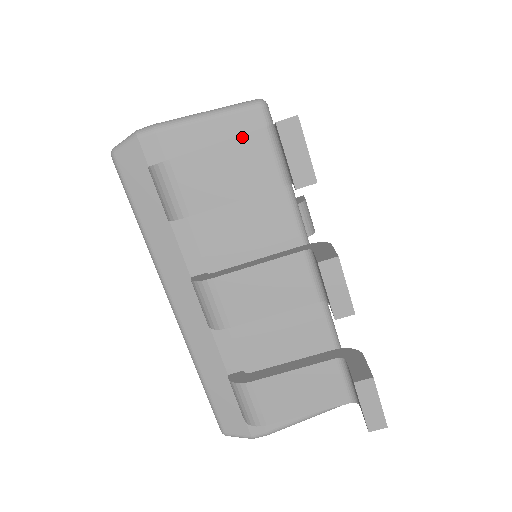
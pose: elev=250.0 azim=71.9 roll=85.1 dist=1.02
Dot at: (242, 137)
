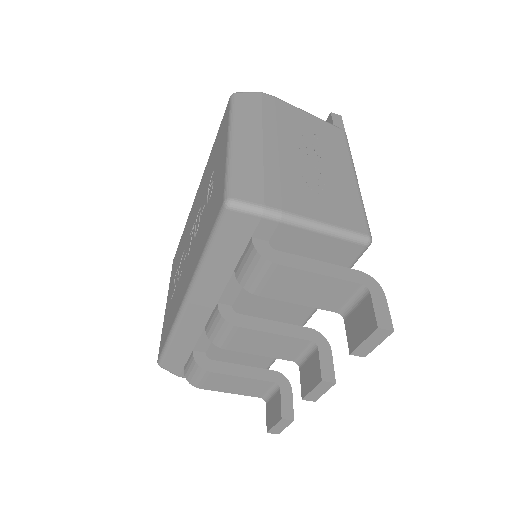
Dot at: (341, 280)
